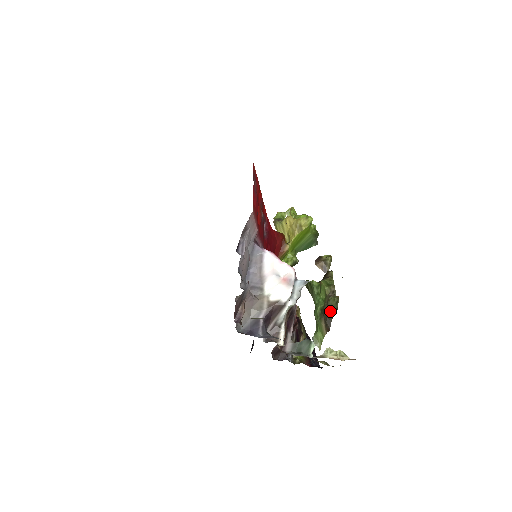
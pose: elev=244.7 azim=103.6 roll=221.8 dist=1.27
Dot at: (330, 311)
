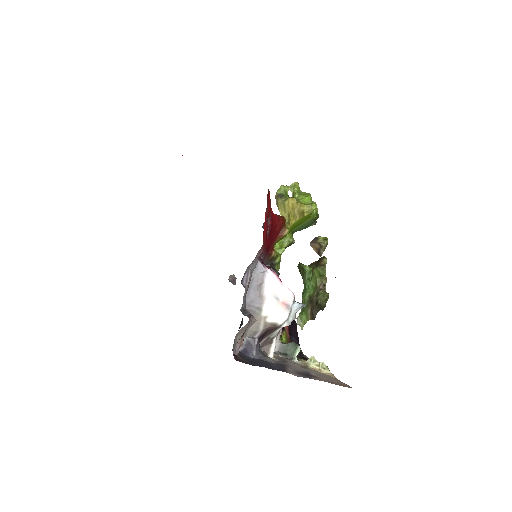
Dot at: (318, 304)
